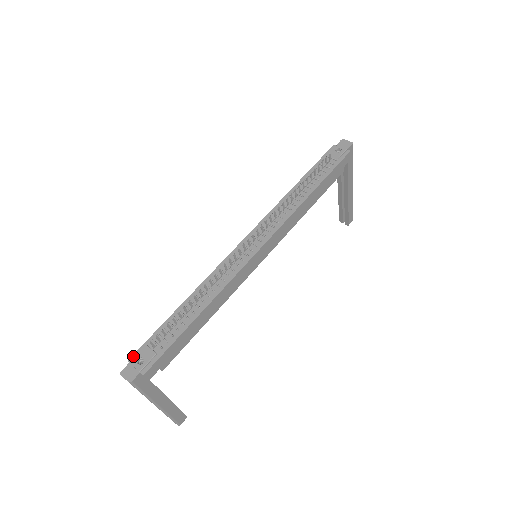
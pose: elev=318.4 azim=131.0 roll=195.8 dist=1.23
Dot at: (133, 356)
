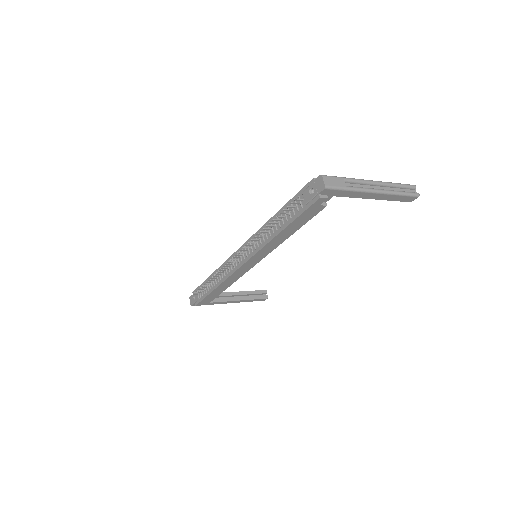
Dot at: occluded
